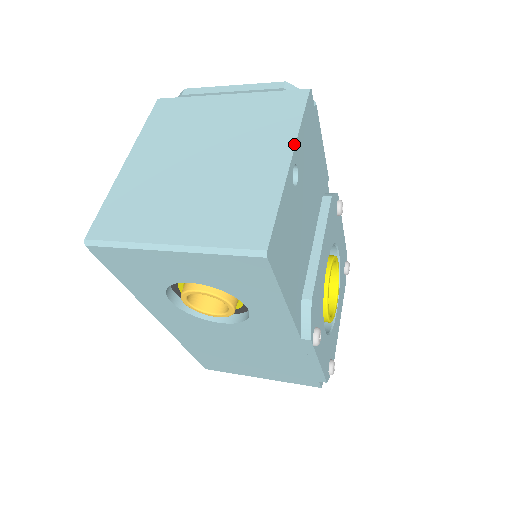
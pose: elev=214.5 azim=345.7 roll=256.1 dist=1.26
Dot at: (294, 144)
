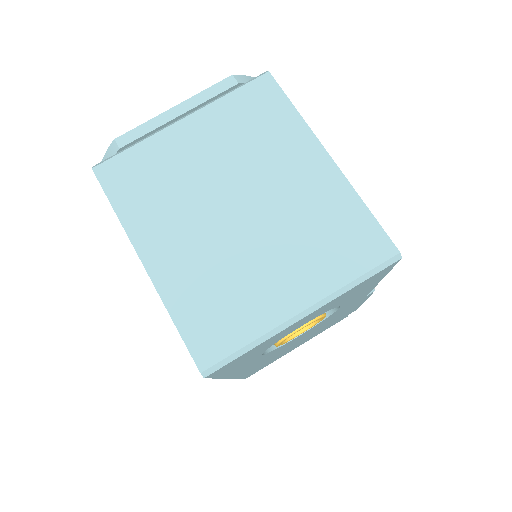
Dot at: (316, 138)
